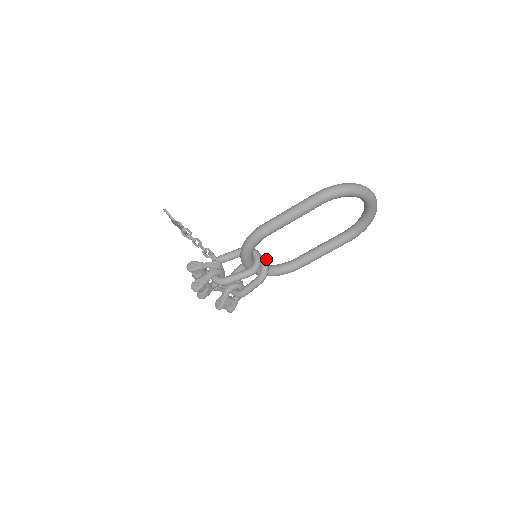
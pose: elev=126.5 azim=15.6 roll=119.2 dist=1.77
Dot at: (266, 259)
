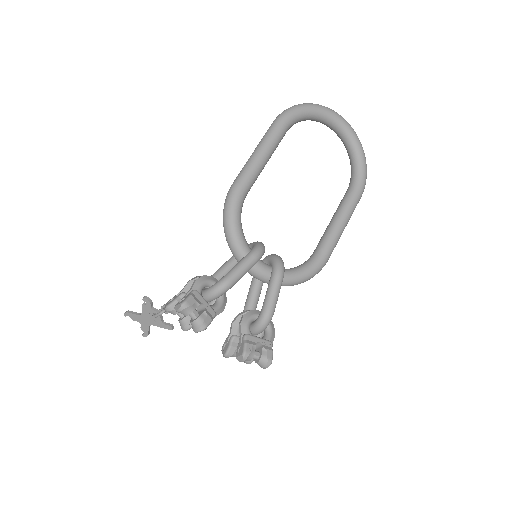
Dot at: occluded
